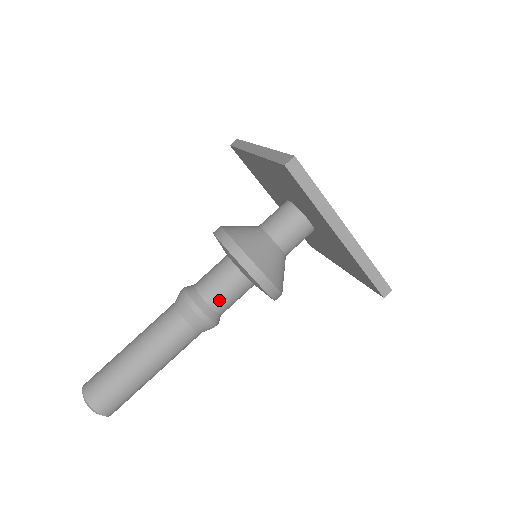
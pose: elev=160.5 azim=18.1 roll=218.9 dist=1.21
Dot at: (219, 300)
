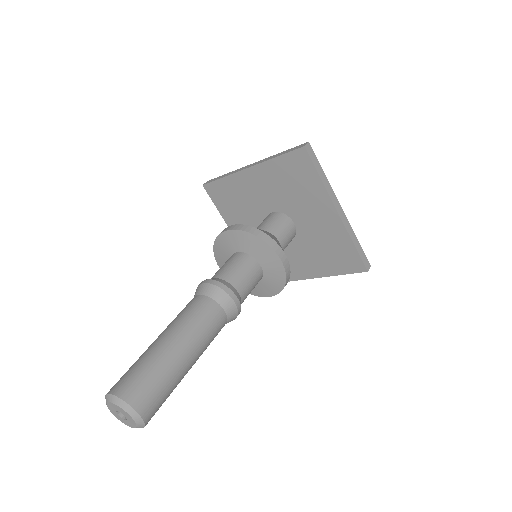
Dot at: (242, 284)
